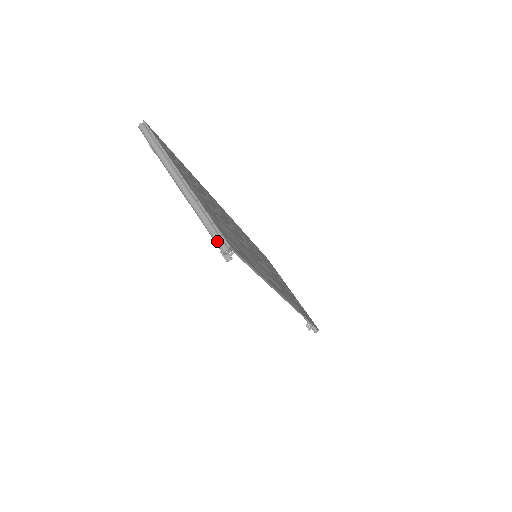
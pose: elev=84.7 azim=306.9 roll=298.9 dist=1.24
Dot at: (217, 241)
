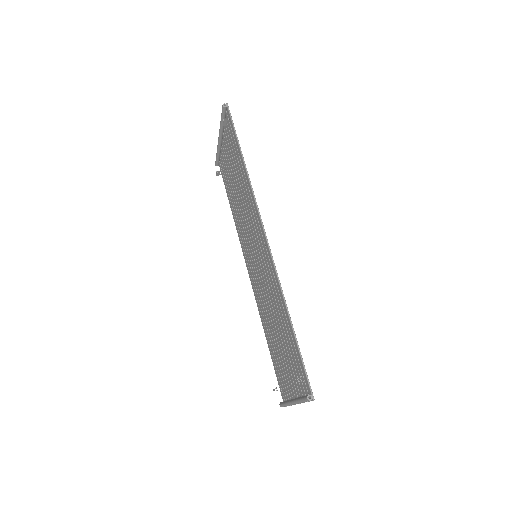
Dot at: (223, 109)
